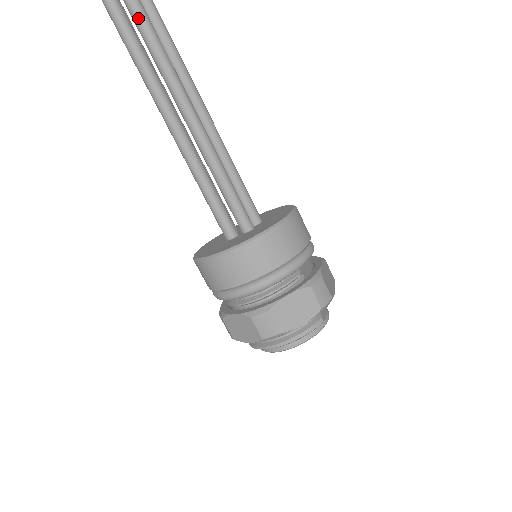
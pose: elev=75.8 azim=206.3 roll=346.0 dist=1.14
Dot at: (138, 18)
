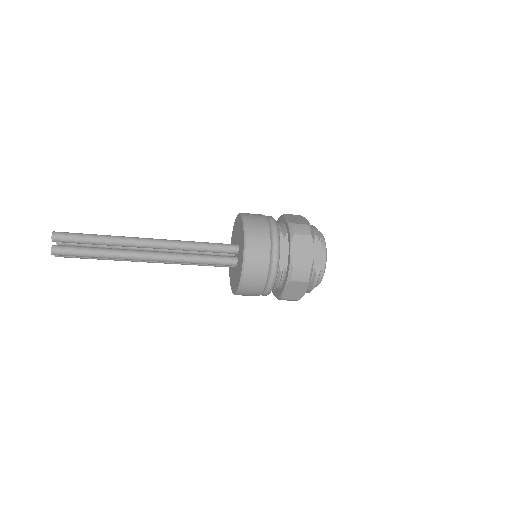
Dot at: (76, 256)
